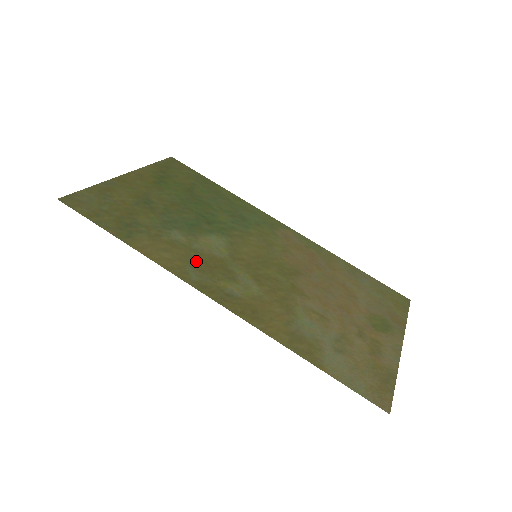
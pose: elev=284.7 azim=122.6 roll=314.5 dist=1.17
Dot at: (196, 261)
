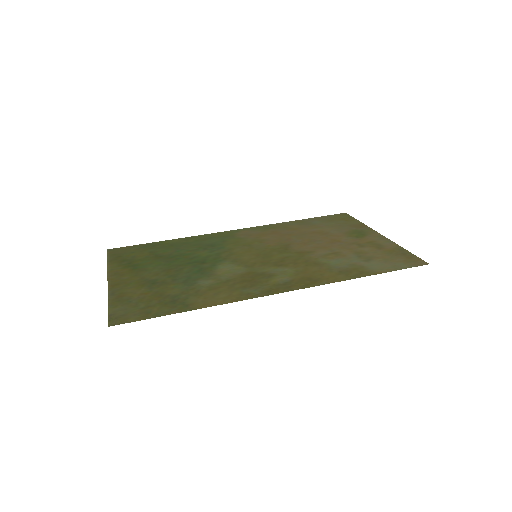
Dot at: (240, 284)
